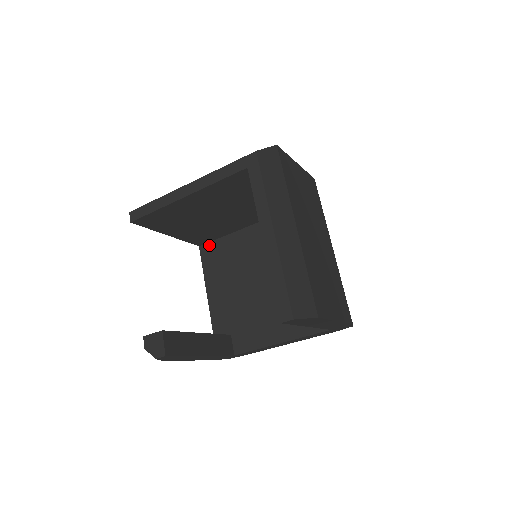
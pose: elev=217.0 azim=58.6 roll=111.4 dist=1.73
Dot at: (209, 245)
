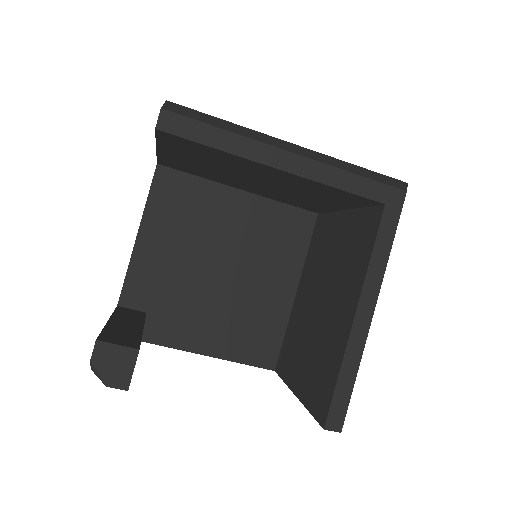
Dot at: (174, 174)
